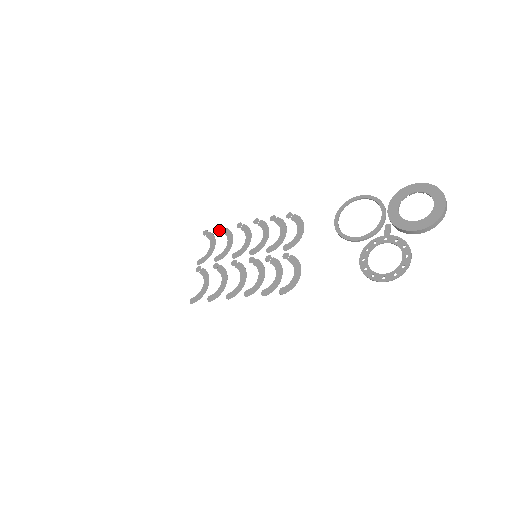
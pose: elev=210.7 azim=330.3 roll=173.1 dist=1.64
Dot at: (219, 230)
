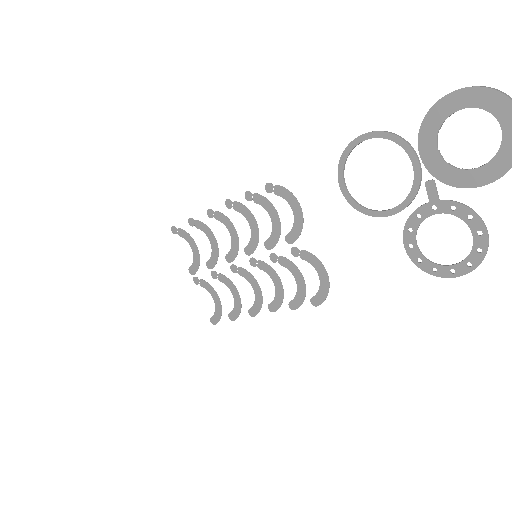
Dot at: (189, 224)
